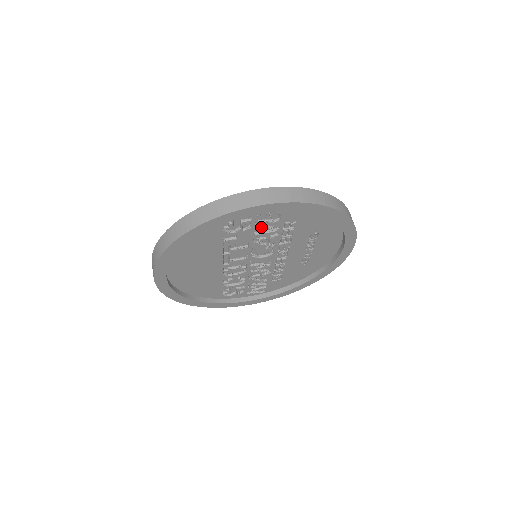
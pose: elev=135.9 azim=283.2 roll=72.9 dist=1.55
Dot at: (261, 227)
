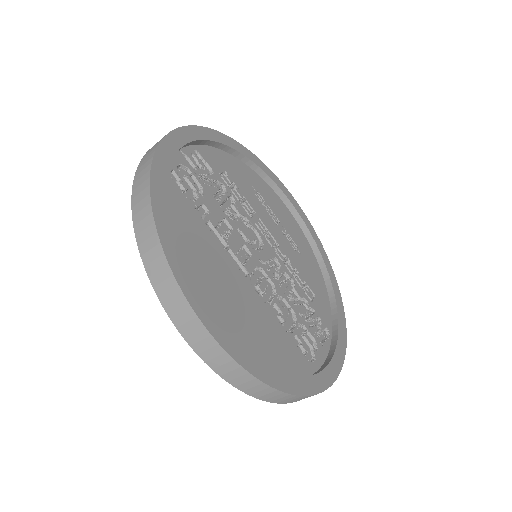
Dot at: (210, 186)
